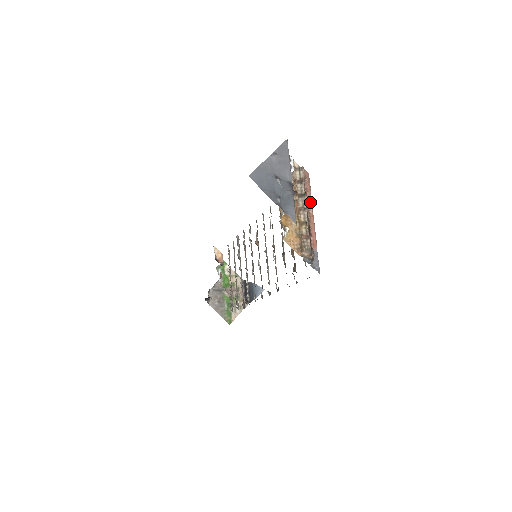
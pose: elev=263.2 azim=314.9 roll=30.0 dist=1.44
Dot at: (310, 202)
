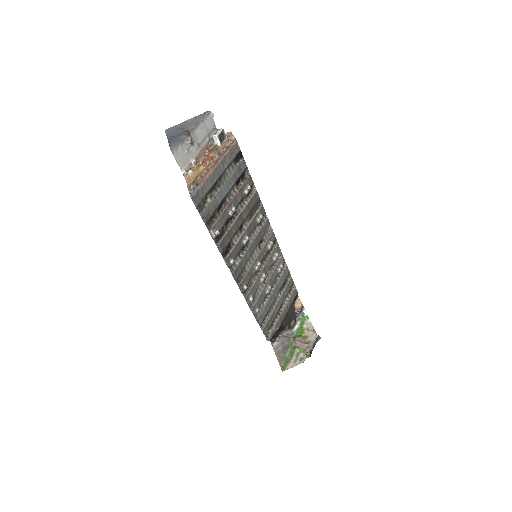
Dot at: (222, 156)
